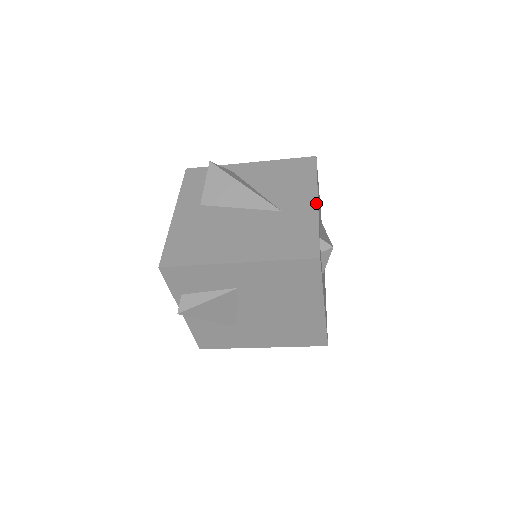
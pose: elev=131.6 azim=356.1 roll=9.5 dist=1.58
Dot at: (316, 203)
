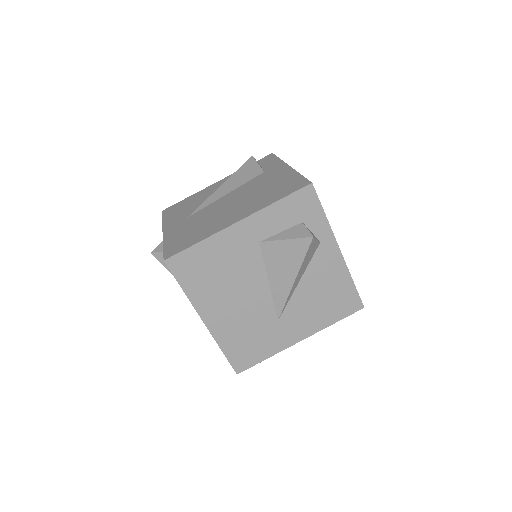
Dot at: (298, 341)
